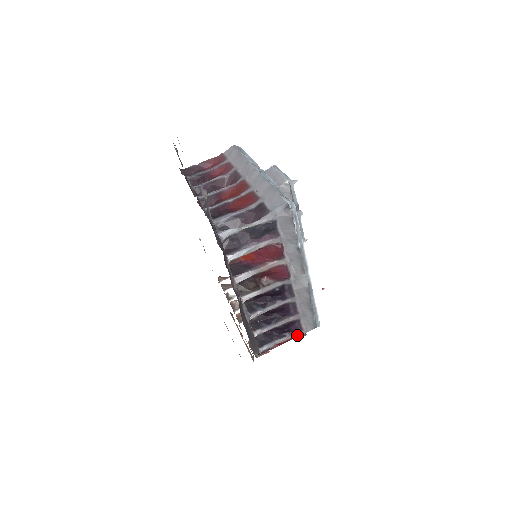
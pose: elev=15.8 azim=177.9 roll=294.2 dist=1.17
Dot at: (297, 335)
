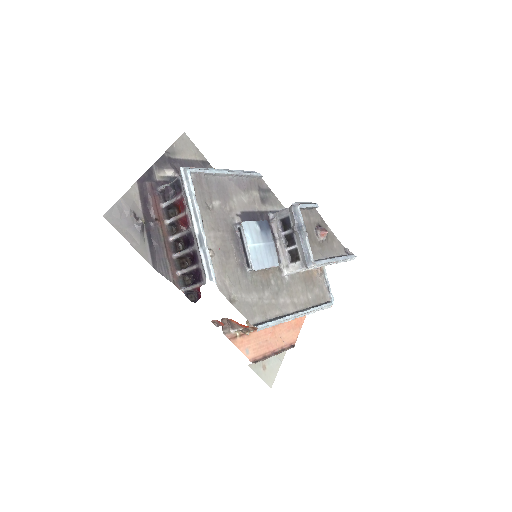
Dot at: occluded
